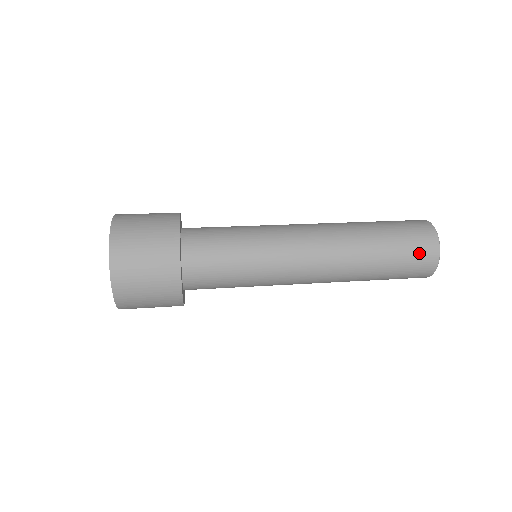
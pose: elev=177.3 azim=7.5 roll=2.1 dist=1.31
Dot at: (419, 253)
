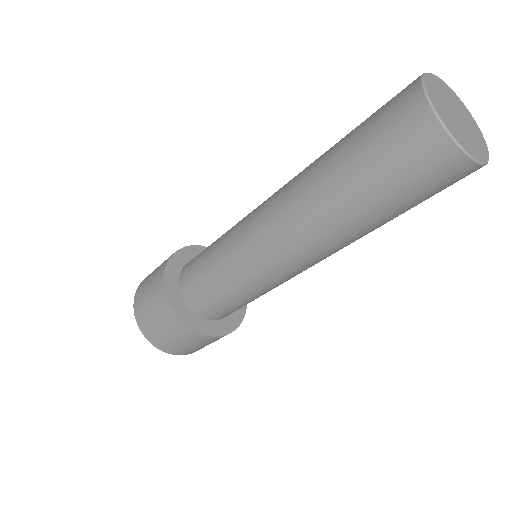
Dot at: (422, 171)
